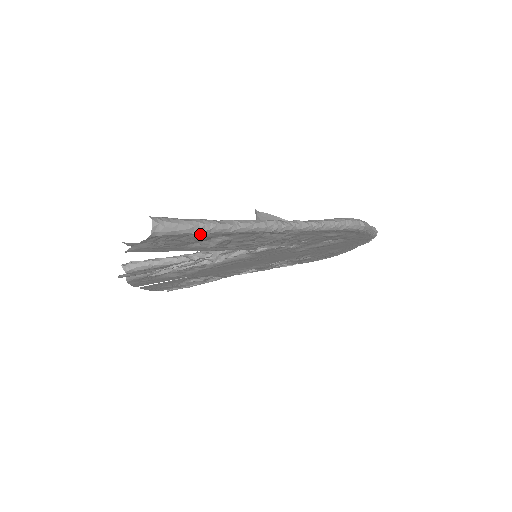
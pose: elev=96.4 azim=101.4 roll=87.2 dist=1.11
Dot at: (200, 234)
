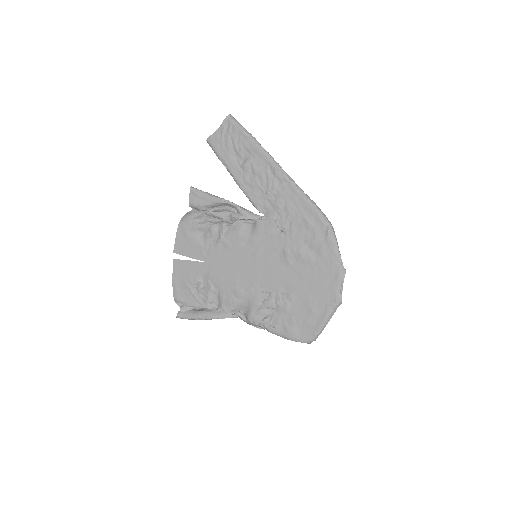
Dot at: (243, 135)
